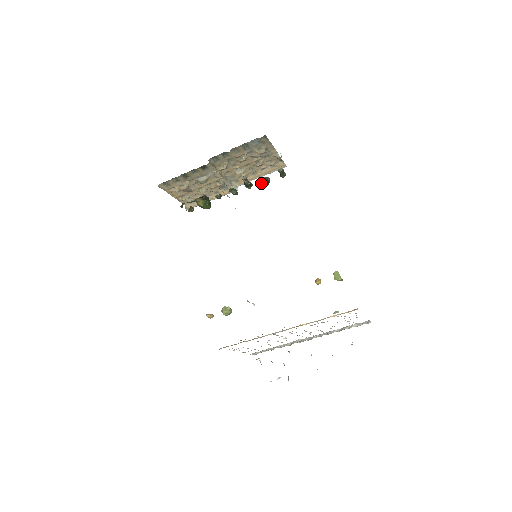
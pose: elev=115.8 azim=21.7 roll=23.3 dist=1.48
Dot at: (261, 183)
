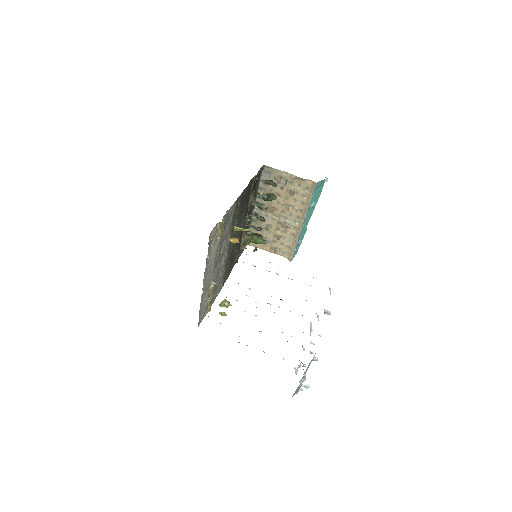
Dot at: (264, 200)
